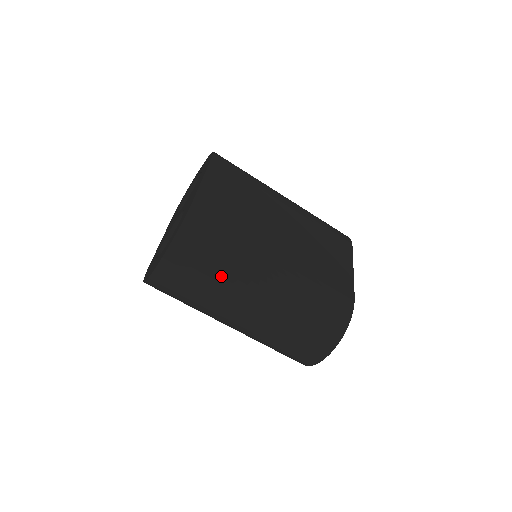
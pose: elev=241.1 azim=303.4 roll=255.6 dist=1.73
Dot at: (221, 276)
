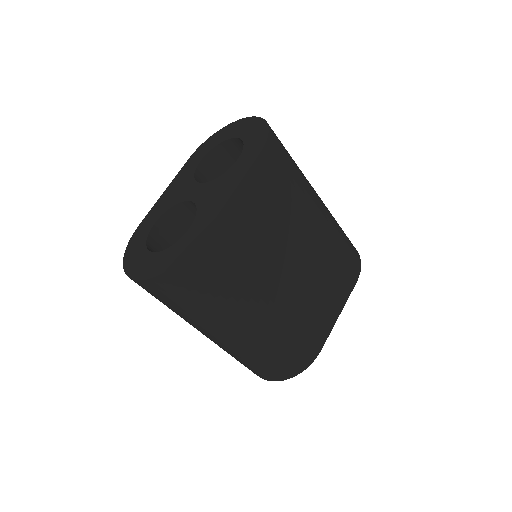
Dot at: (200, 312)
